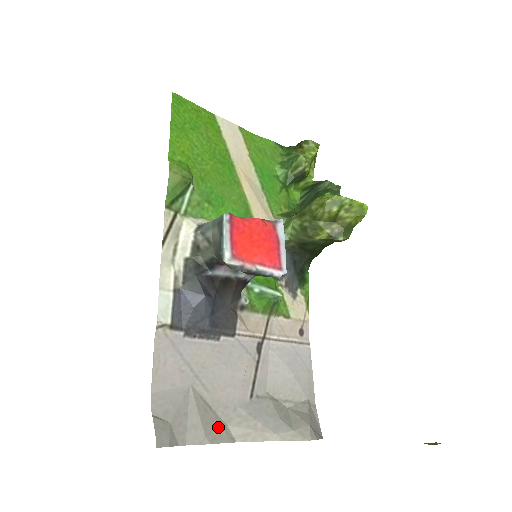
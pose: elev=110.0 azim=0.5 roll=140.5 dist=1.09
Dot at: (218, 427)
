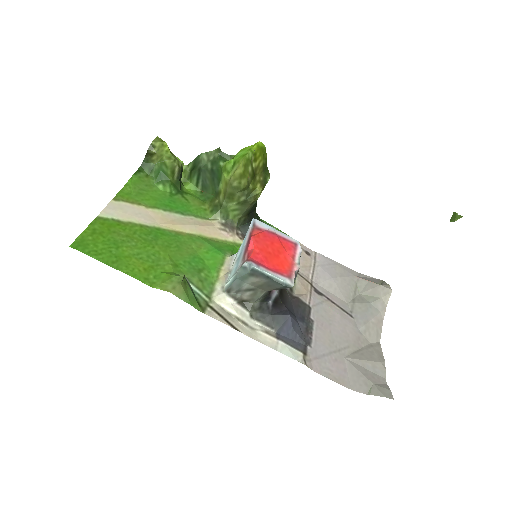
Dot at: (372, 351)
